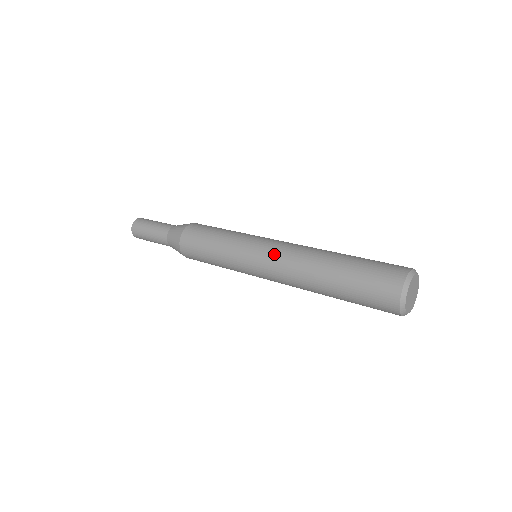
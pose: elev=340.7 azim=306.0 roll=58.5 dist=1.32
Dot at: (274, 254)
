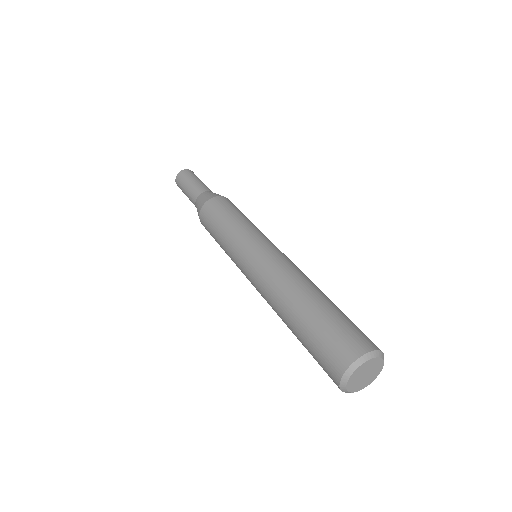
Dot at: (254, 286)
